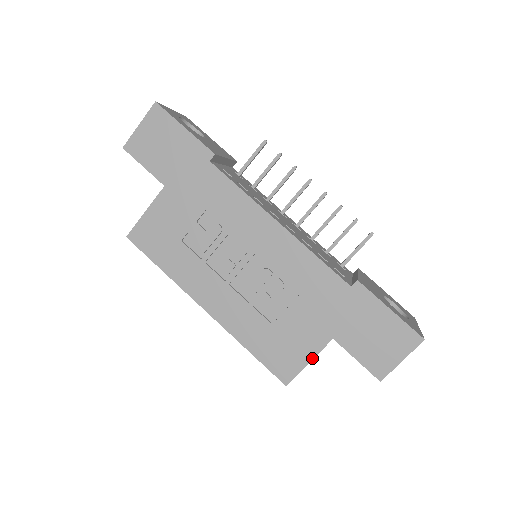
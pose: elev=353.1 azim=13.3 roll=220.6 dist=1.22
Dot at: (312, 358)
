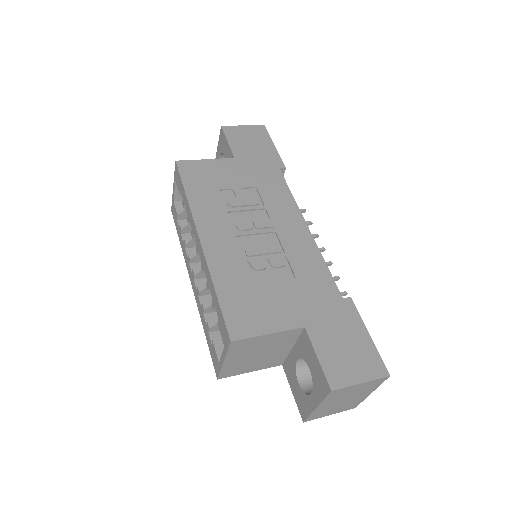
Dot at: (275, 331)
